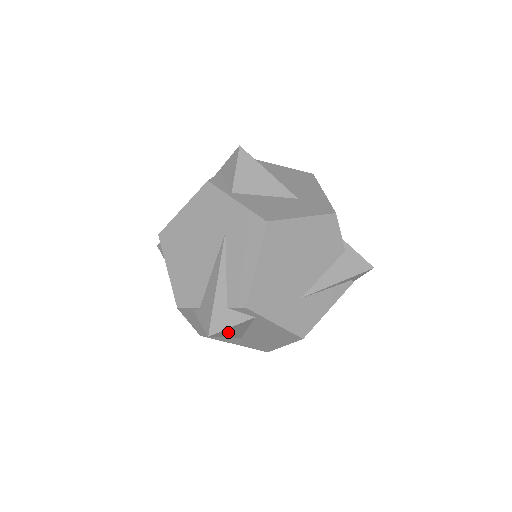
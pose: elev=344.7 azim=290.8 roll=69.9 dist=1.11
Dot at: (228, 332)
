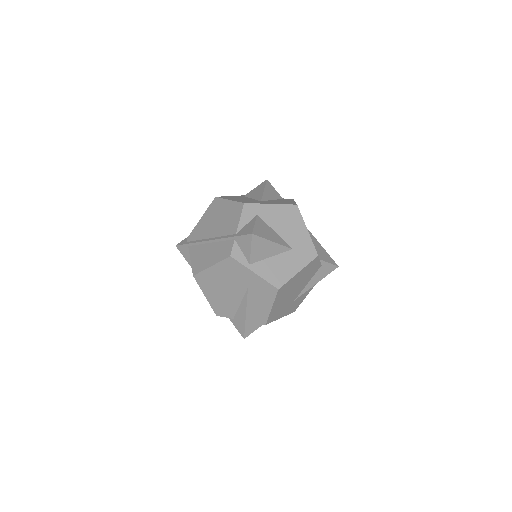
Dot at: occluded
